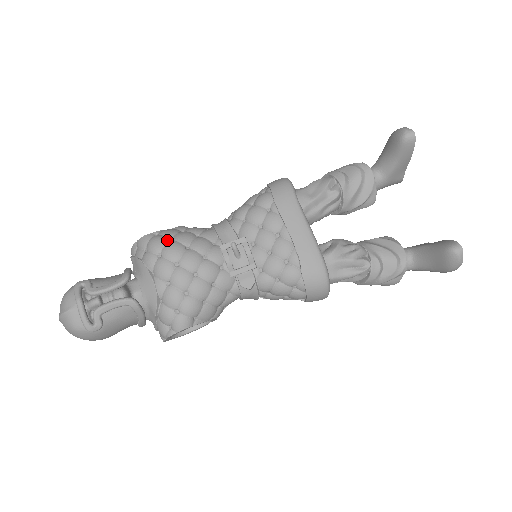
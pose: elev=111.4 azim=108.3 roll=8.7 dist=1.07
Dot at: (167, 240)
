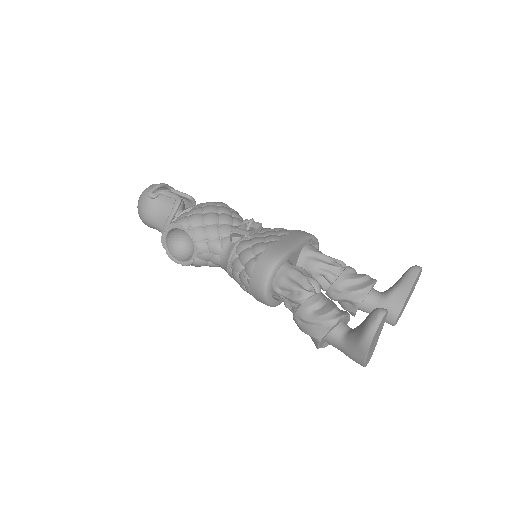
Dot at: occluded
